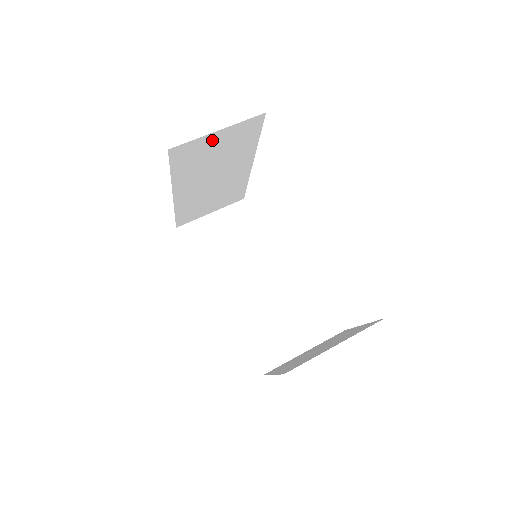
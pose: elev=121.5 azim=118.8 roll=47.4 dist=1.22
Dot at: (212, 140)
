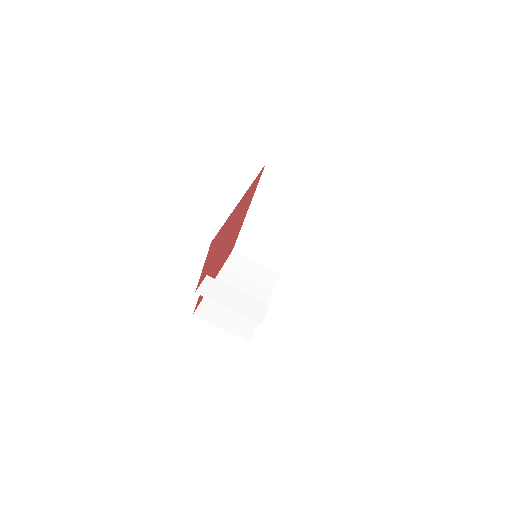
Dot at: (288, 183)
